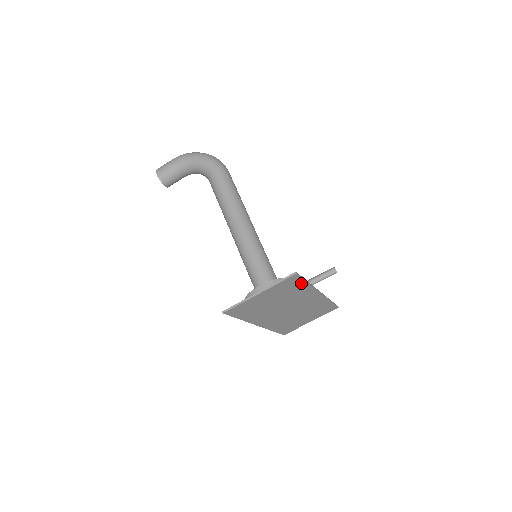
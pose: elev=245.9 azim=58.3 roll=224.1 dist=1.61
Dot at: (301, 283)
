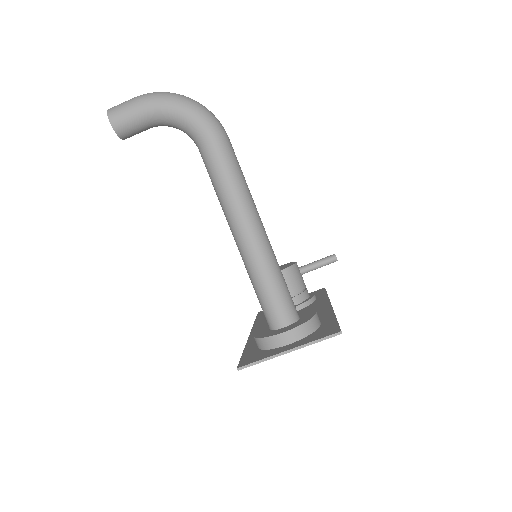
Dot at: (332, 324)
